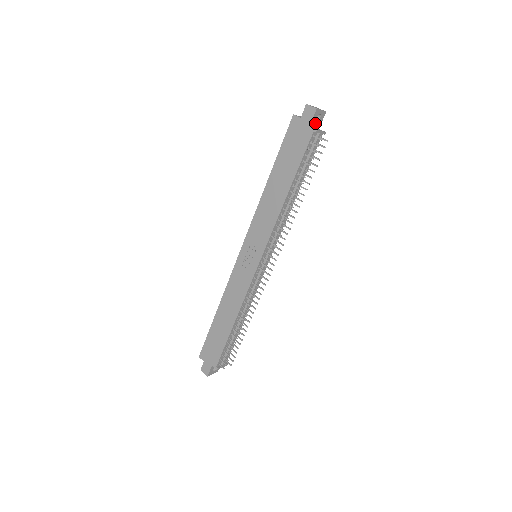
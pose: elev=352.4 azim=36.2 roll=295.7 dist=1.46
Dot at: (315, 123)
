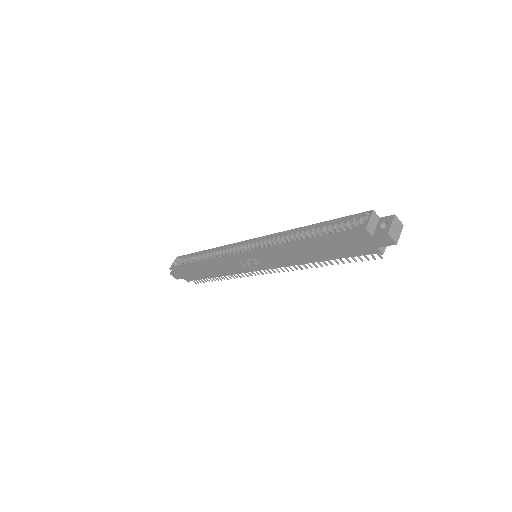
Dot at: occluded
